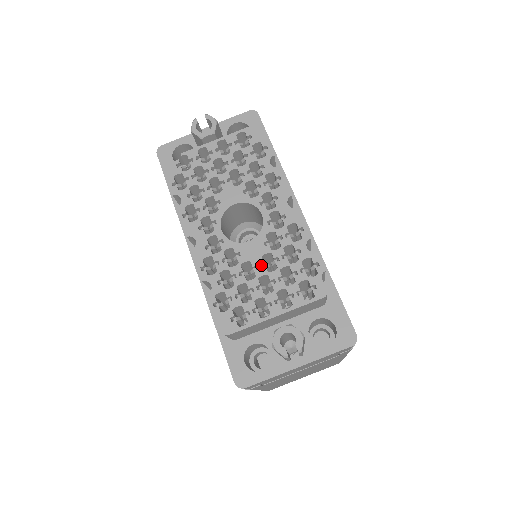
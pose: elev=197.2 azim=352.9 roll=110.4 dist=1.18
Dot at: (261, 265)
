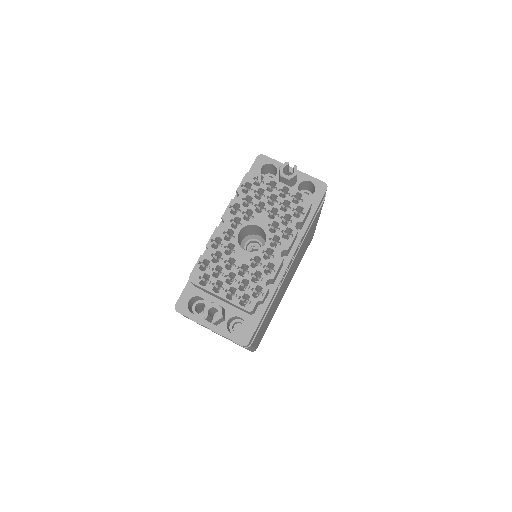
Dot at: (239, 267)
